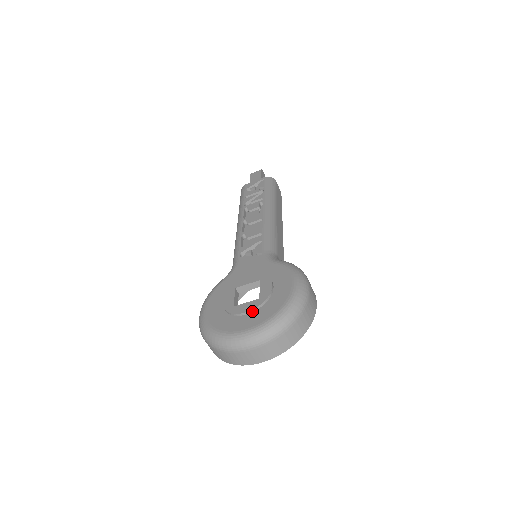
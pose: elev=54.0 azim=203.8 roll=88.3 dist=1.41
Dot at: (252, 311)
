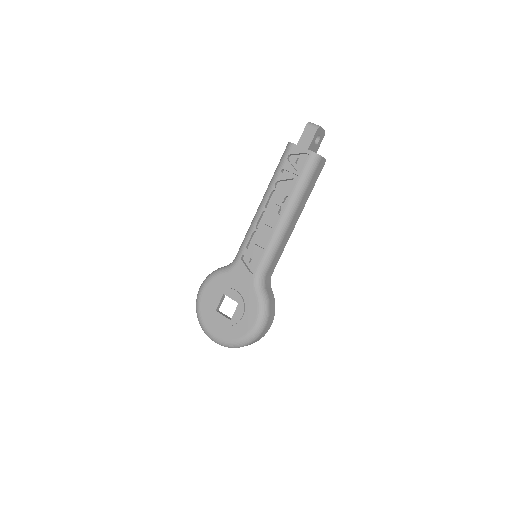
Dot at: (223, 325)
